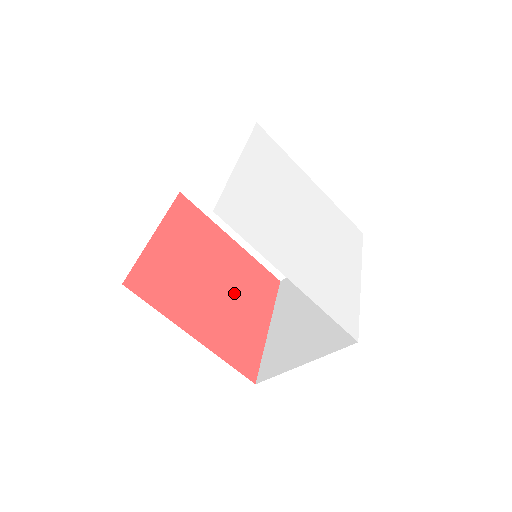
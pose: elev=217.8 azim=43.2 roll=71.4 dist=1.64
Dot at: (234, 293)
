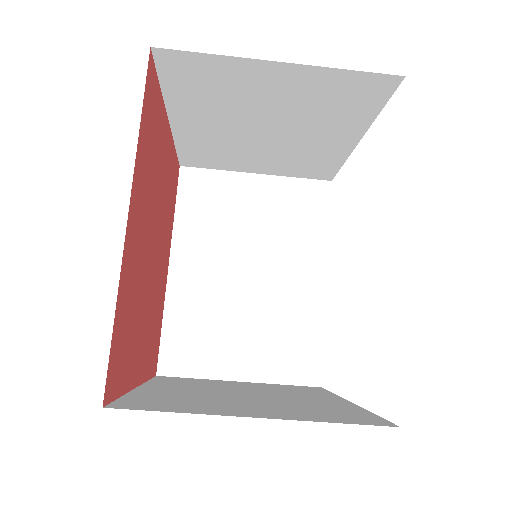
Dot at: (150, 290)
